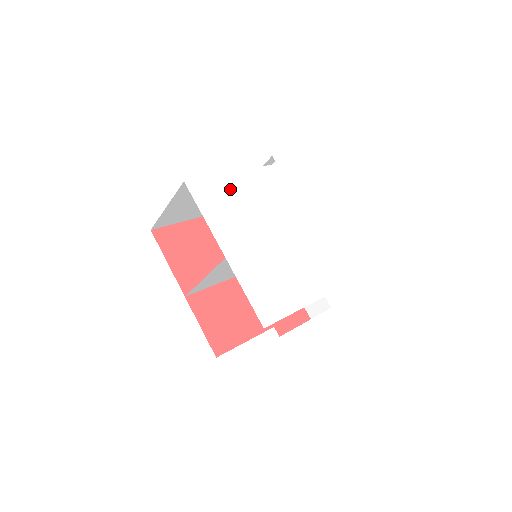
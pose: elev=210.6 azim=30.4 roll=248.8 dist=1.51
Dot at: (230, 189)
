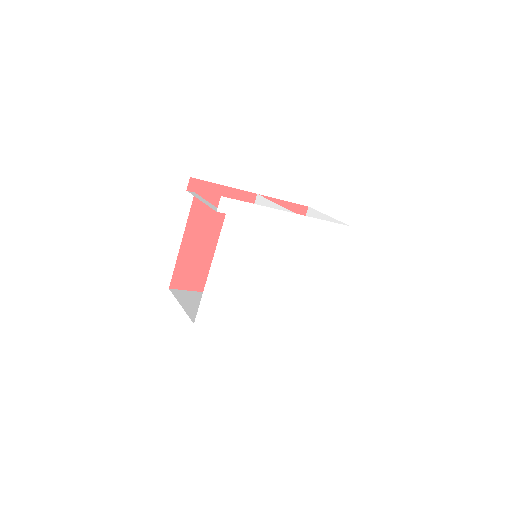
Dot at: (220, 287)
